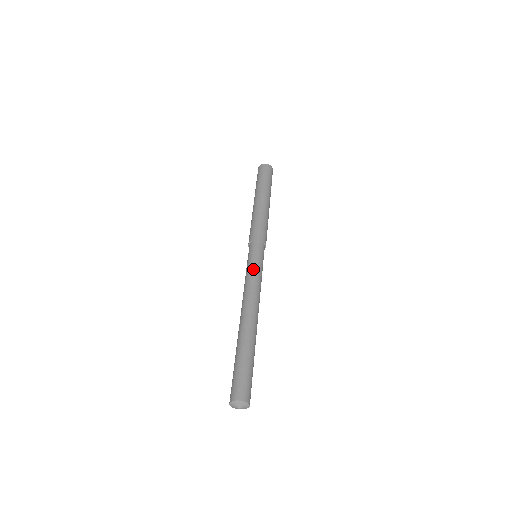
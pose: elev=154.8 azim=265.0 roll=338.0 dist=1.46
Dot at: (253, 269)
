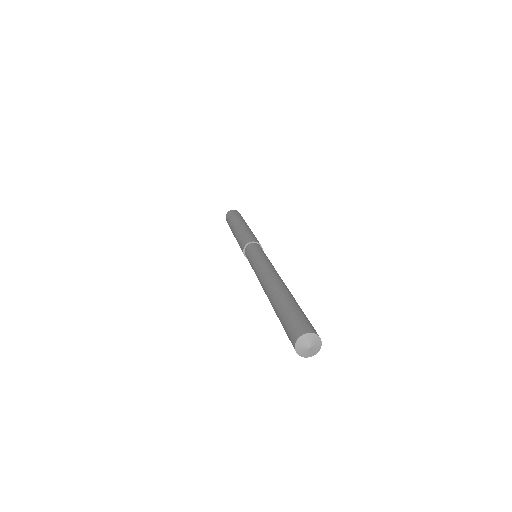
Dot at: (260, 256)
